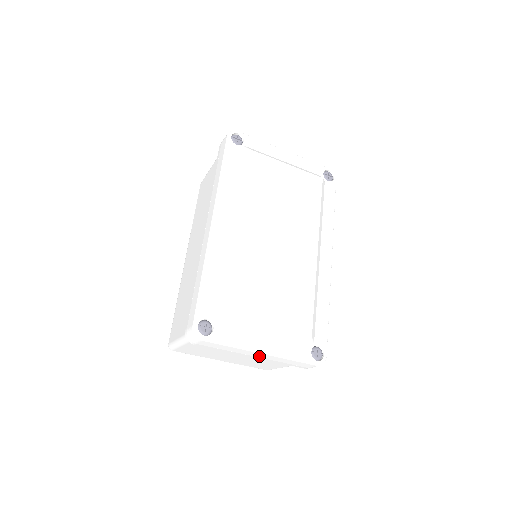
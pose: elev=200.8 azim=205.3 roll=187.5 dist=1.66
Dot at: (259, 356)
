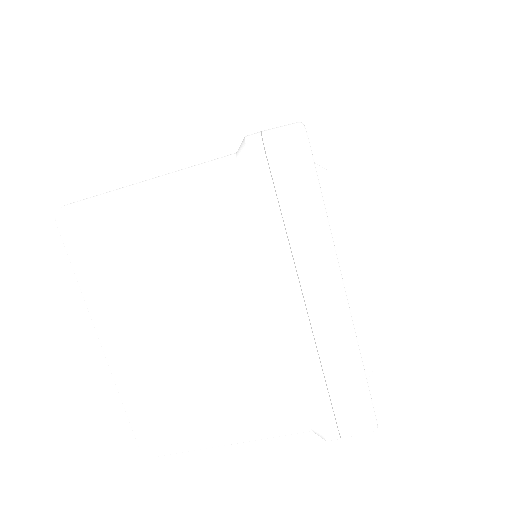
Dot at: (315, 305)
